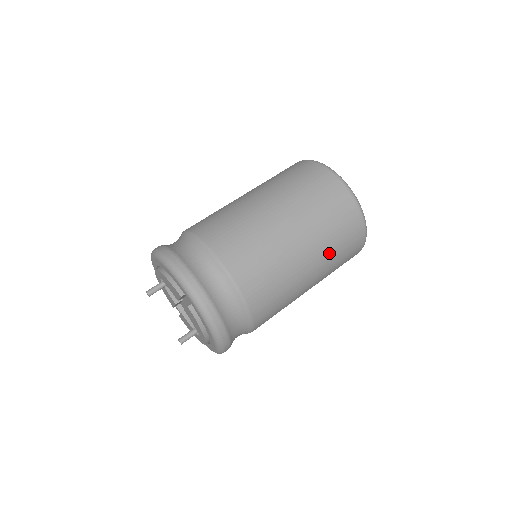
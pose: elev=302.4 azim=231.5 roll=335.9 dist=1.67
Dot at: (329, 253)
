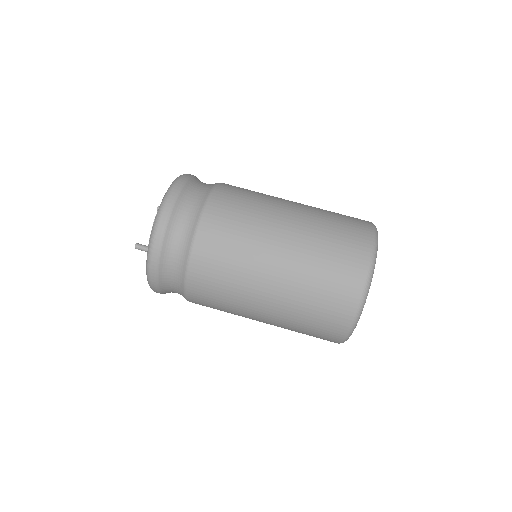
Dot at: (307, 270)
